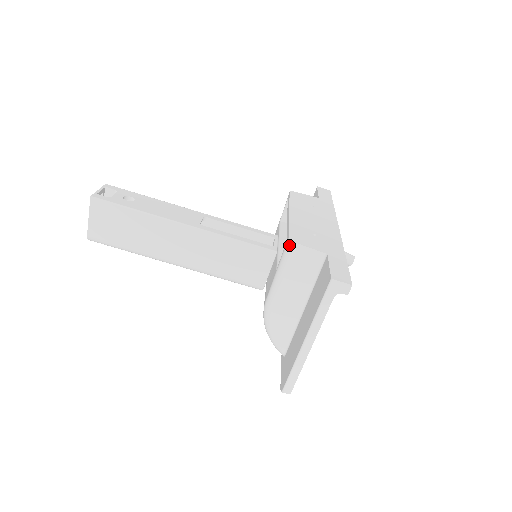
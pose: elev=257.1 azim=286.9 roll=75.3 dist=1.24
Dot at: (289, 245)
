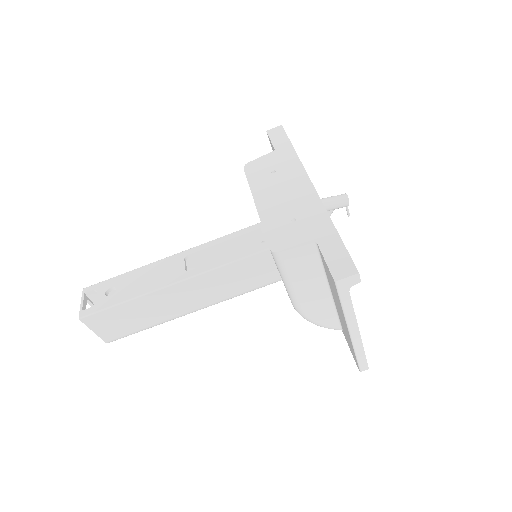
Dot at: (275, 257)
